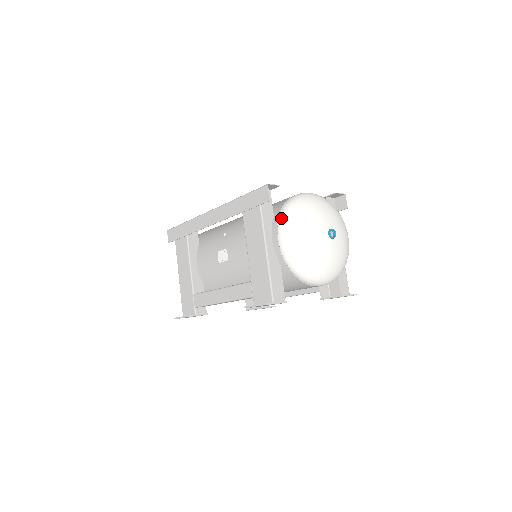
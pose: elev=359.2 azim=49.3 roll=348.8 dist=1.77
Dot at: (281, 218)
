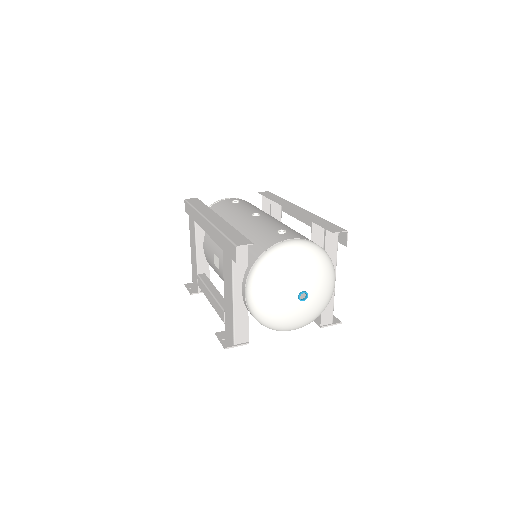
Dot at: (250, 276)
